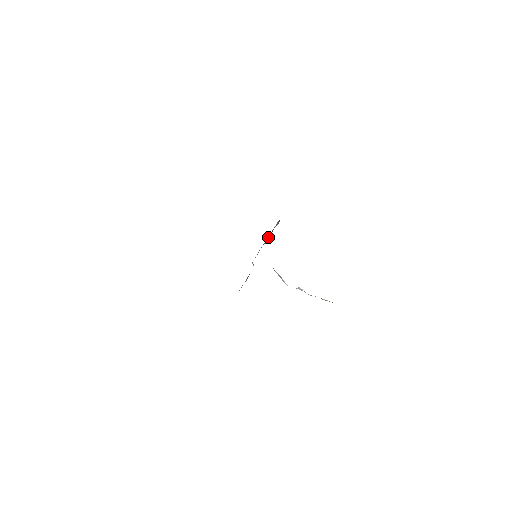
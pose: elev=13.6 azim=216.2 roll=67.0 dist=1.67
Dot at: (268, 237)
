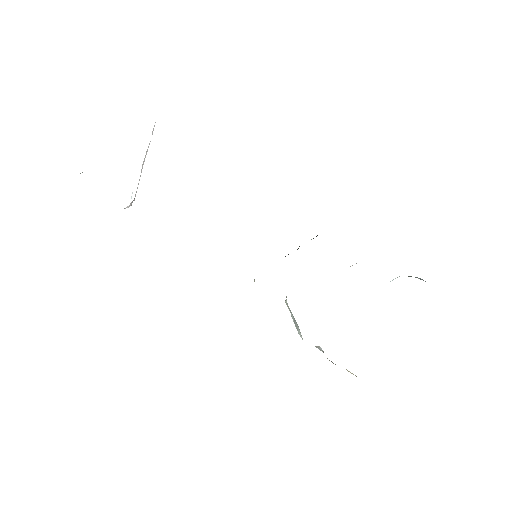
Dot at: occluded
